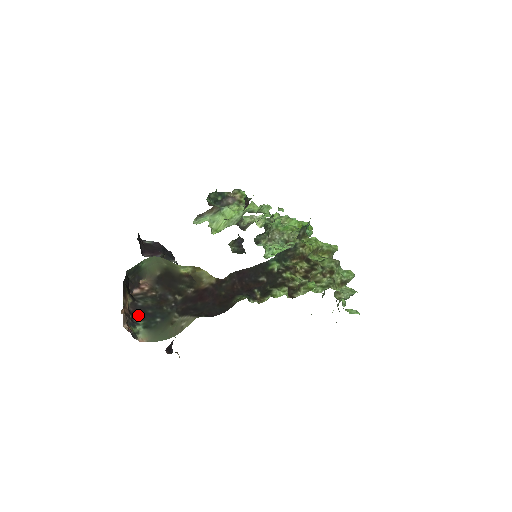
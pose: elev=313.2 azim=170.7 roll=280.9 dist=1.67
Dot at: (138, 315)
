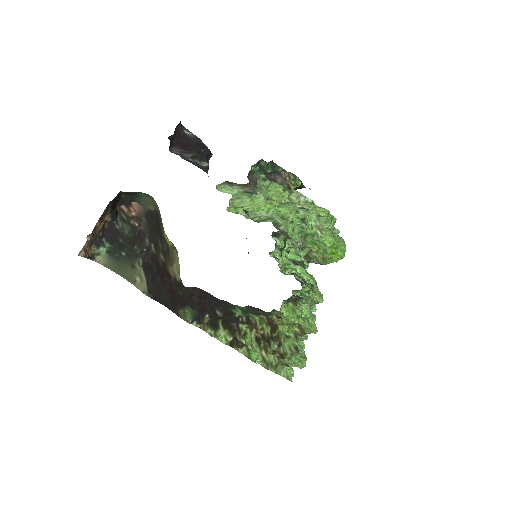
Dot at: (109, 236)
